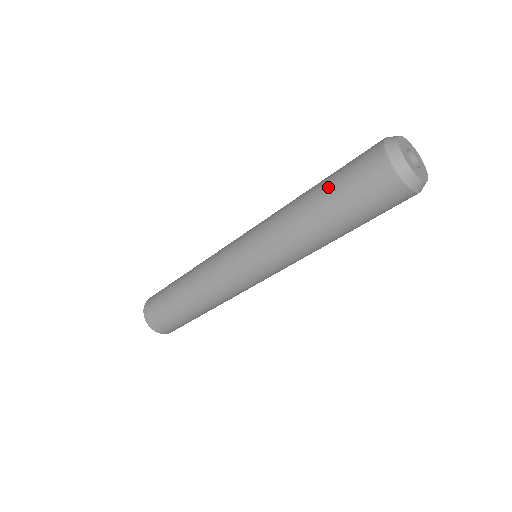
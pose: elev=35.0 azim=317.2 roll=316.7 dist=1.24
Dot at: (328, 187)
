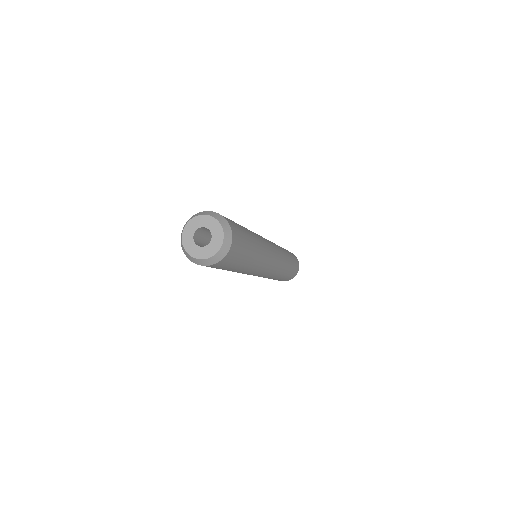
Dot at: occluded
